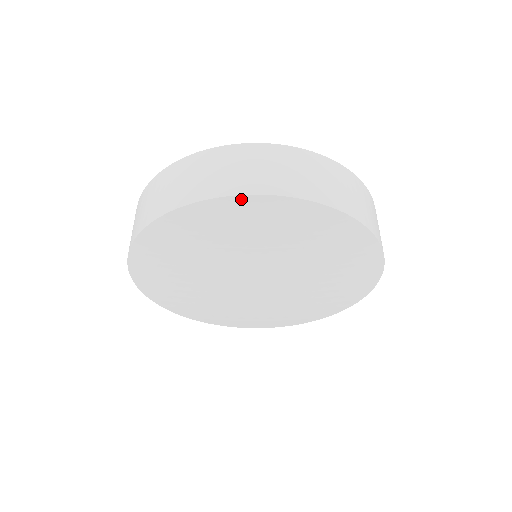
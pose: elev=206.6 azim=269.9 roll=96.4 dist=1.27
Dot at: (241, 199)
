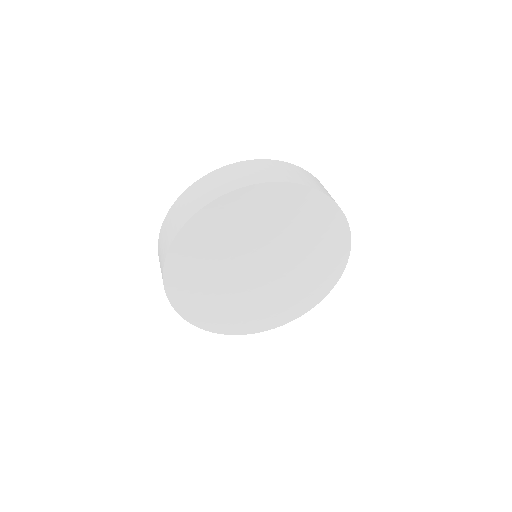
Dot at: (291, 186)
